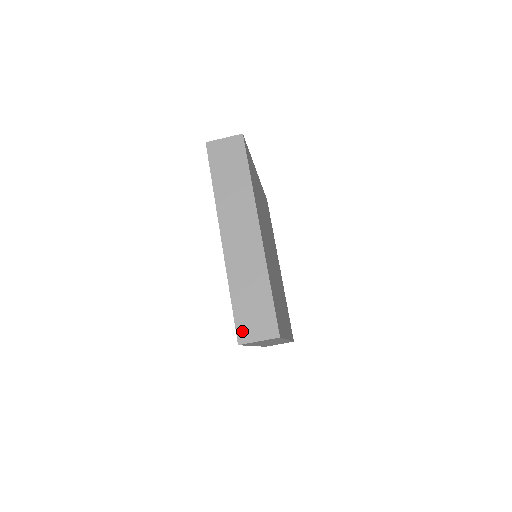
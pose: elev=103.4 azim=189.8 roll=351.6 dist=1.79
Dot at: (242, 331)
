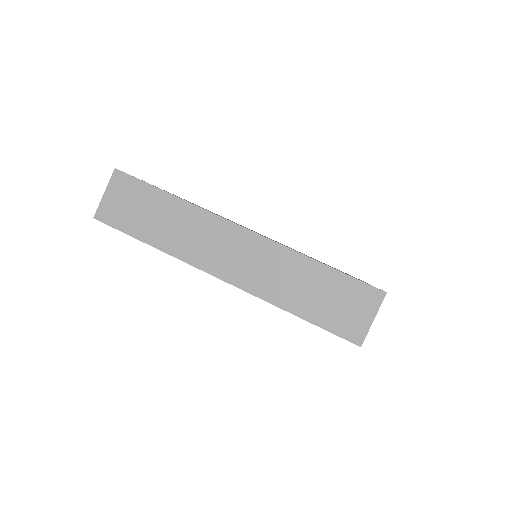
Dot at: (348, 331)
